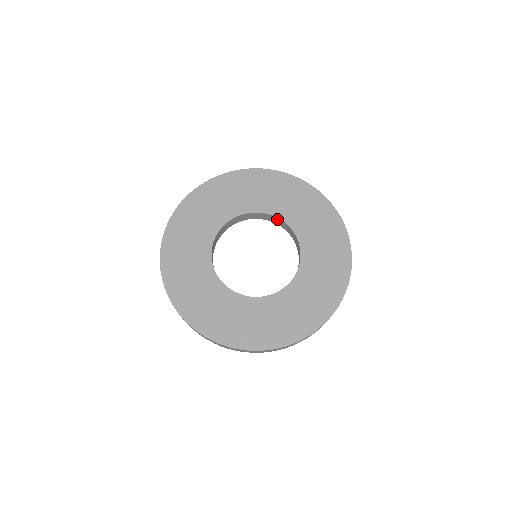
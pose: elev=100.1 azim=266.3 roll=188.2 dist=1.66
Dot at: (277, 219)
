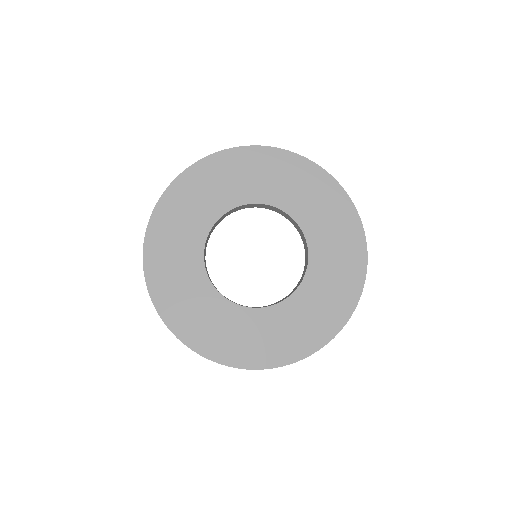
Dot at: (260, 205)
